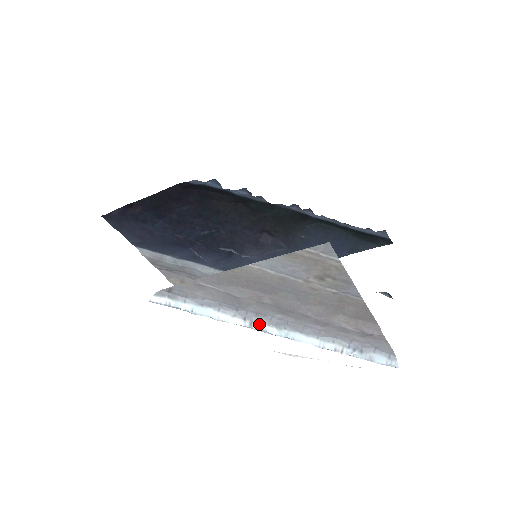
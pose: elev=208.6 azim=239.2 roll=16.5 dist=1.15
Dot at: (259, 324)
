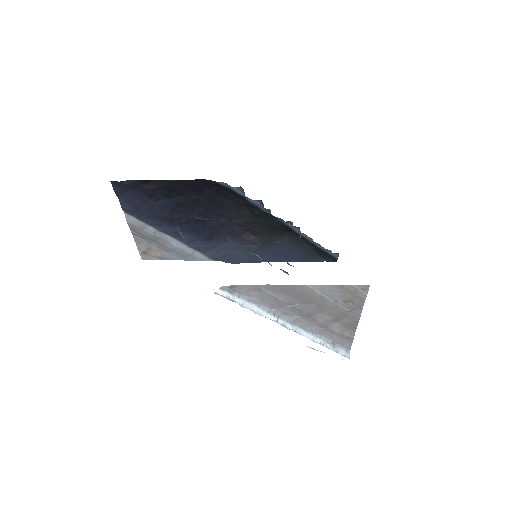
Dot at: (282, 320)
